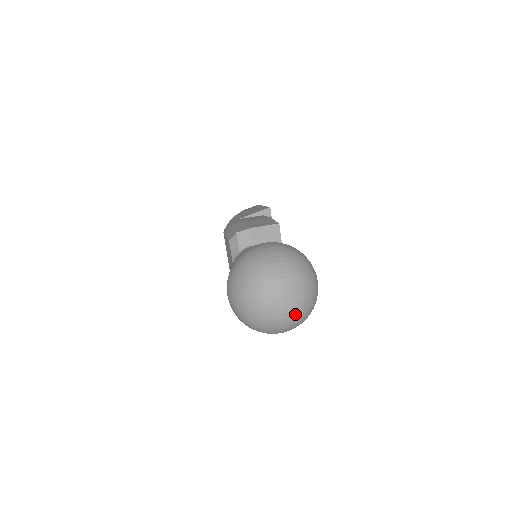
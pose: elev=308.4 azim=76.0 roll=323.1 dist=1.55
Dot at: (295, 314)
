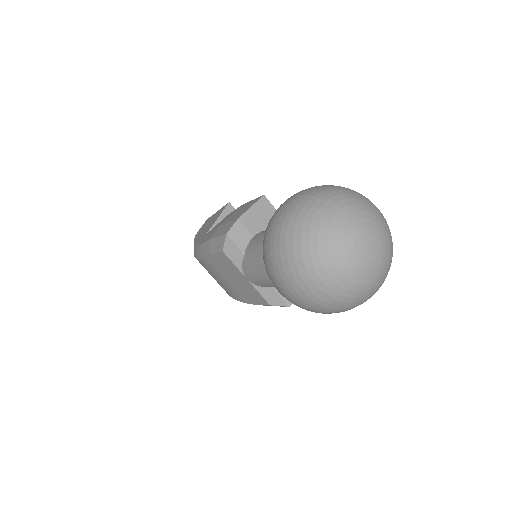
Dot at: (386, 250)
